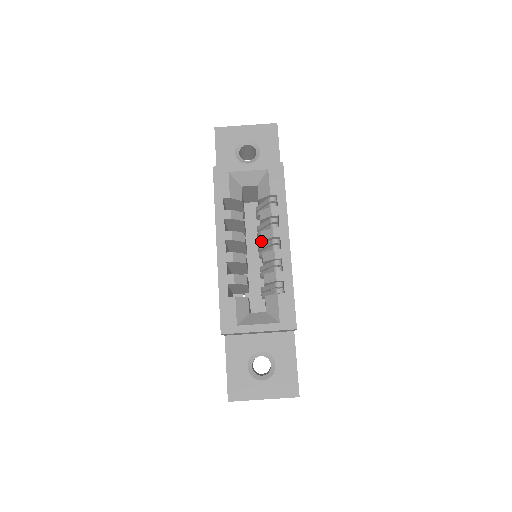
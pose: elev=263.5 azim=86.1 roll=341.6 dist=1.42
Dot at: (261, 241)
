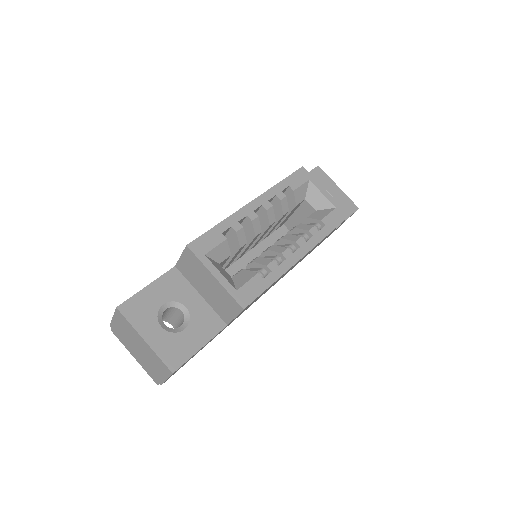
Dot at: (281, 239)
